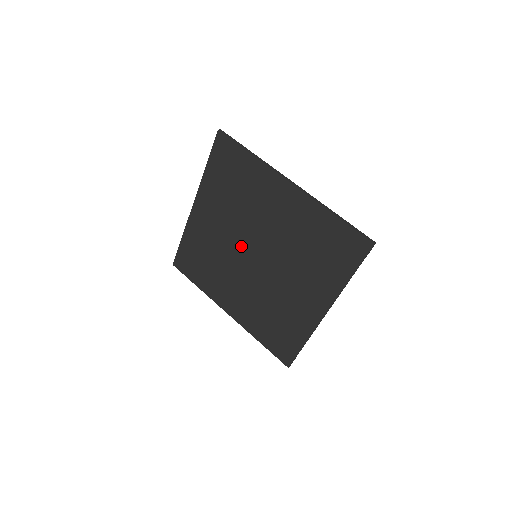
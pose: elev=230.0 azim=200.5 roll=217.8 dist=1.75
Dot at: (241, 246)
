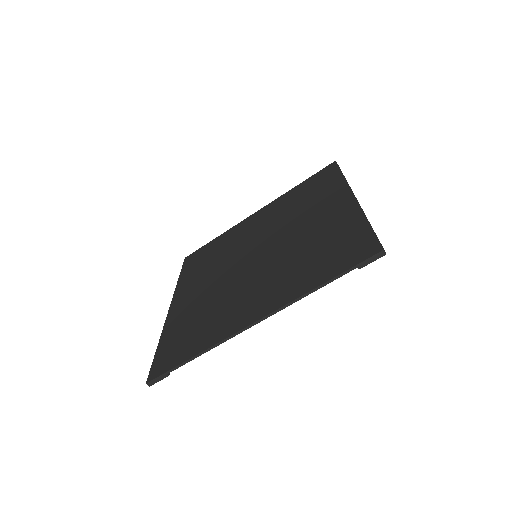
Dot at: (254, 245)
